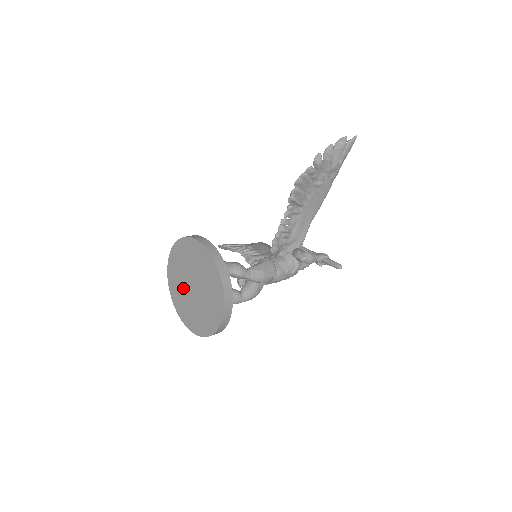
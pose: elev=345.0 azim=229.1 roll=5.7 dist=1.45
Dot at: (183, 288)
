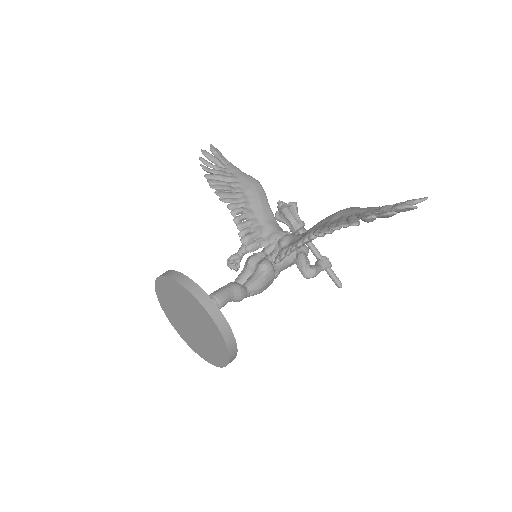
Dot at: (176, 310)
